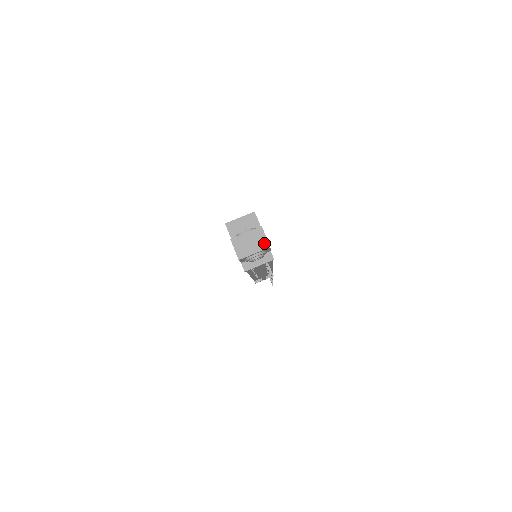
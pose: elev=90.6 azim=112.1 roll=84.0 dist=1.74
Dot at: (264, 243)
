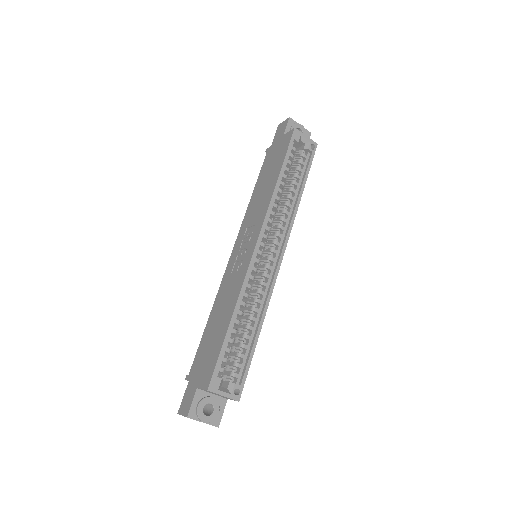
Dot at: occluded
